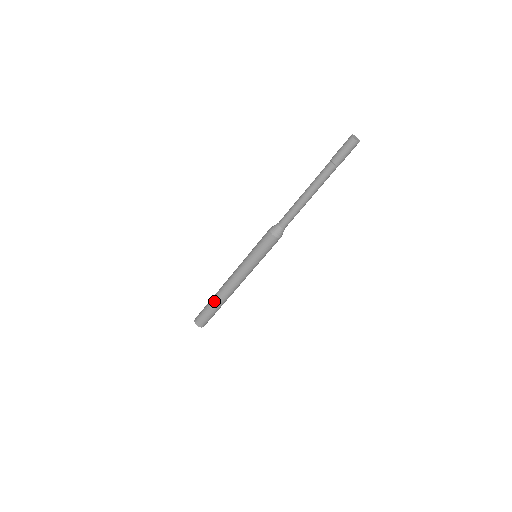
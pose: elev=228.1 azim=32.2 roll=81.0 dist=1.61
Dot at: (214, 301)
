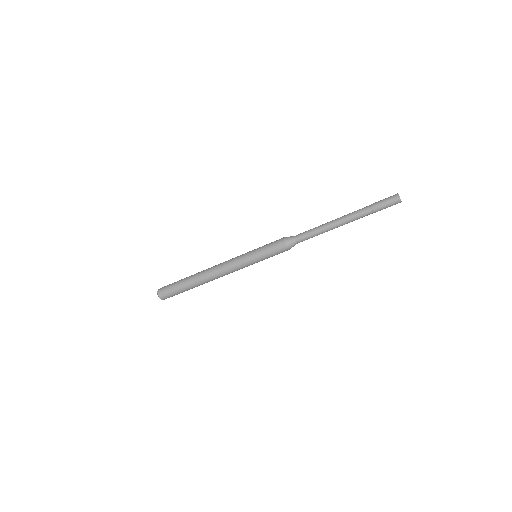
Dot at: (193, 285)
